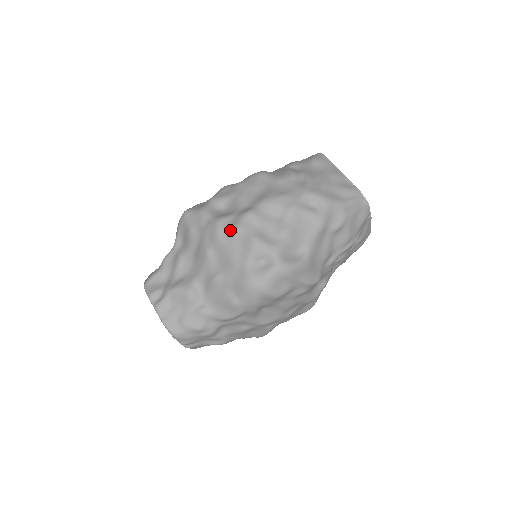
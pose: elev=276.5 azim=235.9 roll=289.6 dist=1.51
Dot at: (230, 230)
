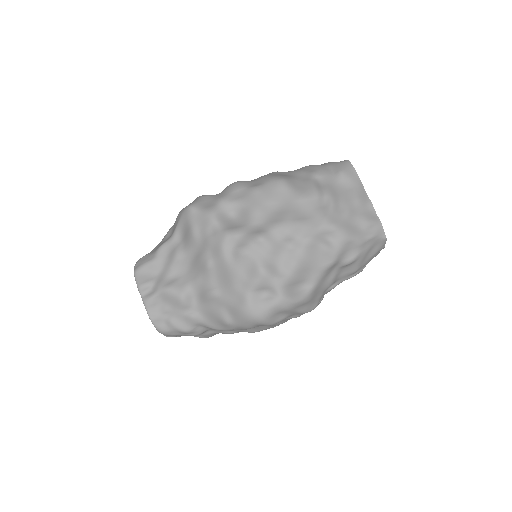
Dot at: (237, 251)
